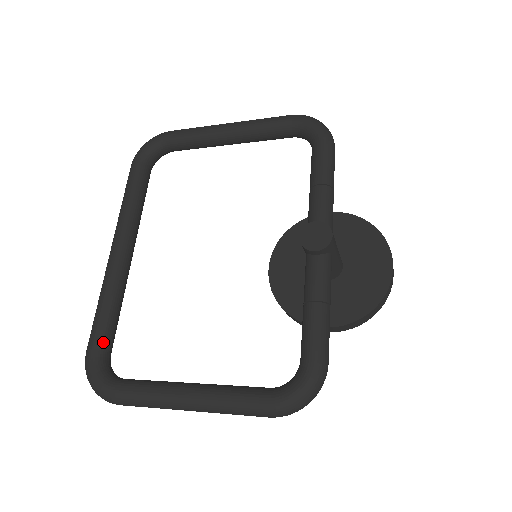
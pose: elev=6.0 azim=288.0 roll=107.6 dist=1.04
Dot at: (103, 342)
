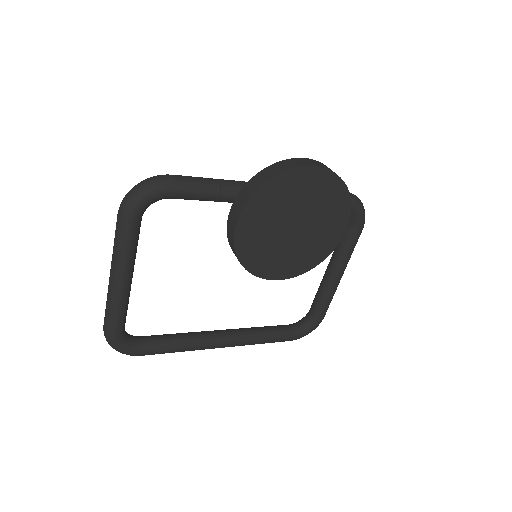
Dot at: (148, 336)
